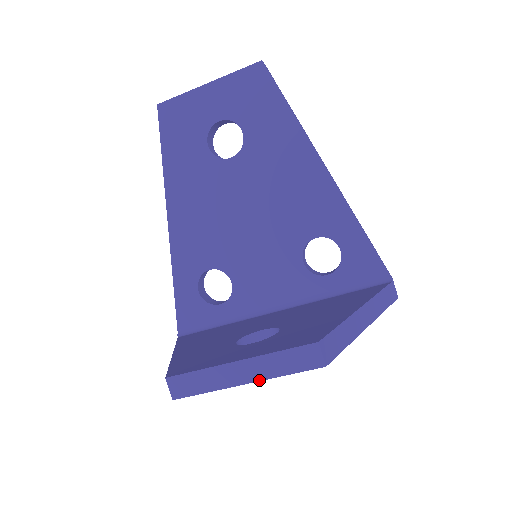
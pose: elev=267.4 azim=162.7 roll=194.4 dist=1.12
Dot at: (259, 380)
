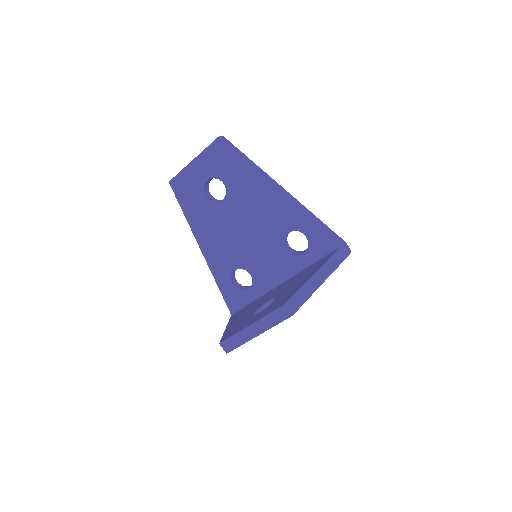
Dot at: occluded
